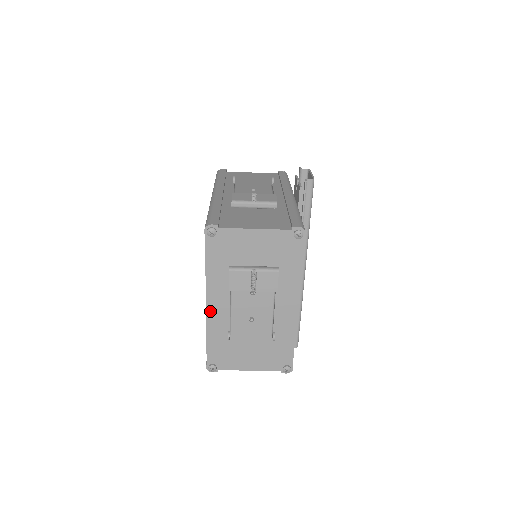
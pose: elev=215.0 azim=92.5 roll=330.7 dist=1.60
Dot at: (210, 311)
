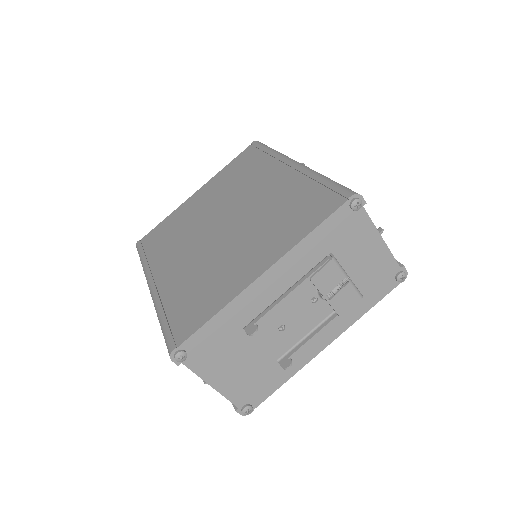
Dot at: (257, 285)
